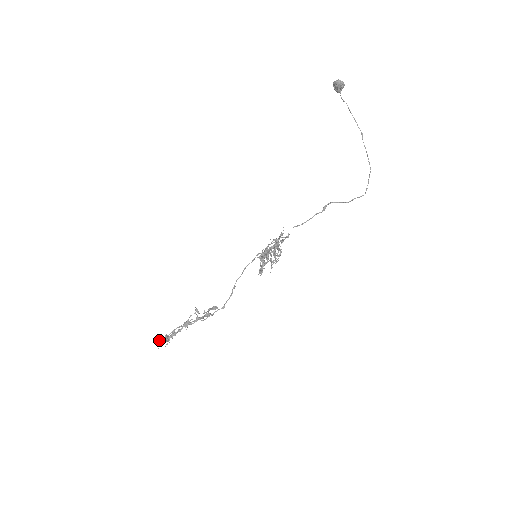
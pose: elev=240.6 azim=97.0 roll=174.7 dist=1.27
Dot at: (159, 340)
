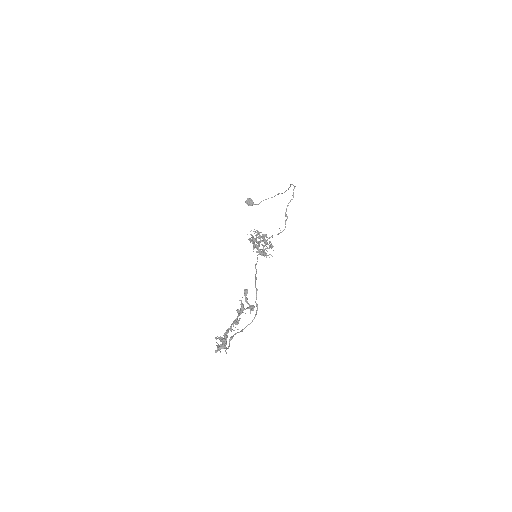
Dot at: occluded
